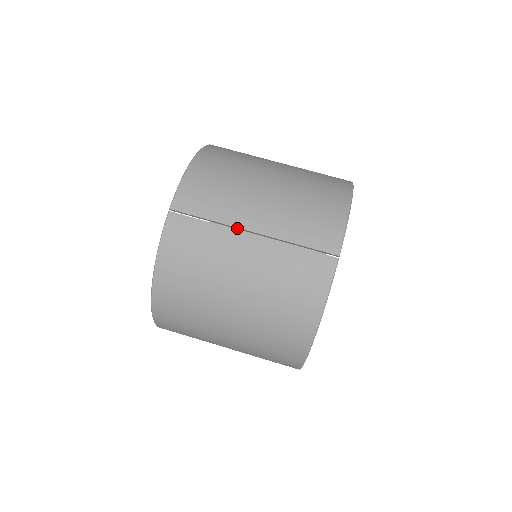
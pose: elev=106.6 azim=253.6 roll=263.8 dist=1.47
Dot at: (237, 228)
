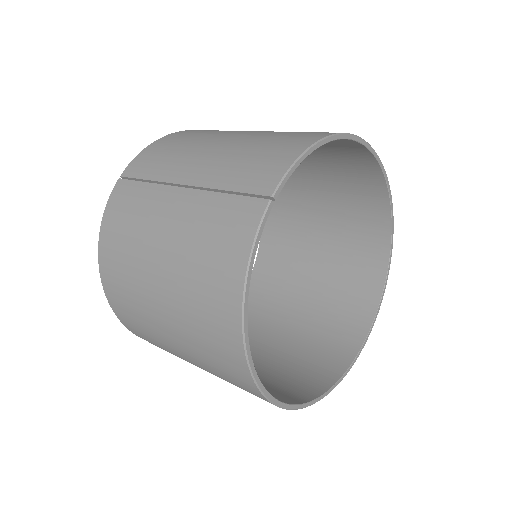
Dot at: (172, 185)
